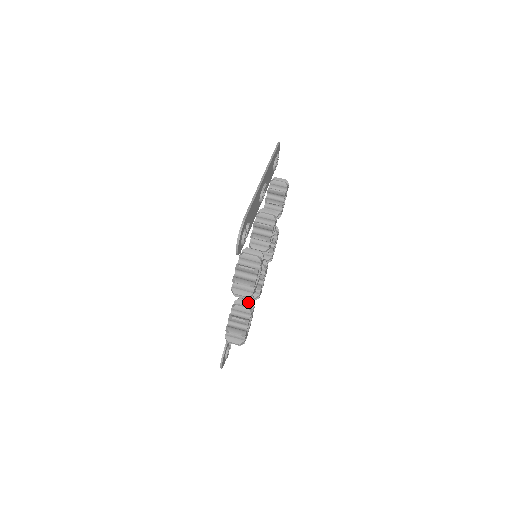
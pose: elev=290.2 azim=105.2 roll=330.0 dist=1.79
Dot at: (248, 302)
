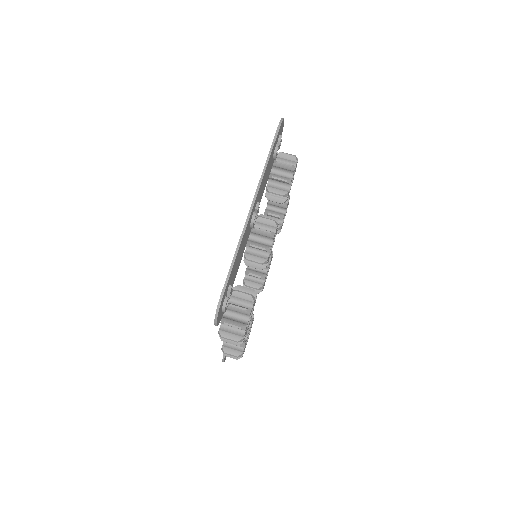
Dot at: occluded
